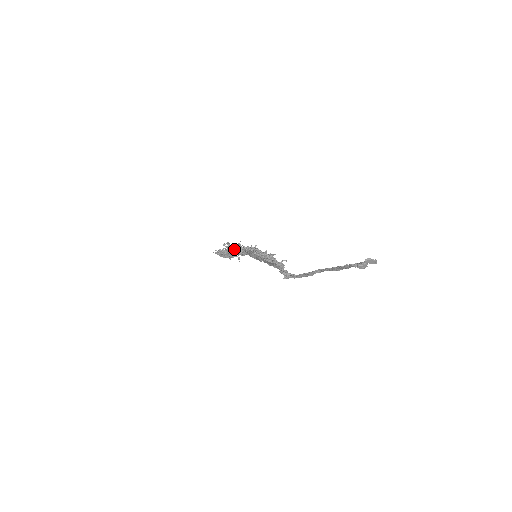
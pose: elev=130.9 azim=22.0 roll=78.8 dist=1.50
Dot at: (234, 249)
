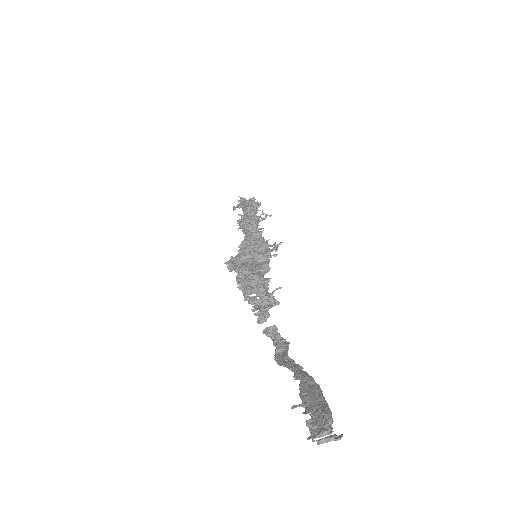
Dot at: occluded
